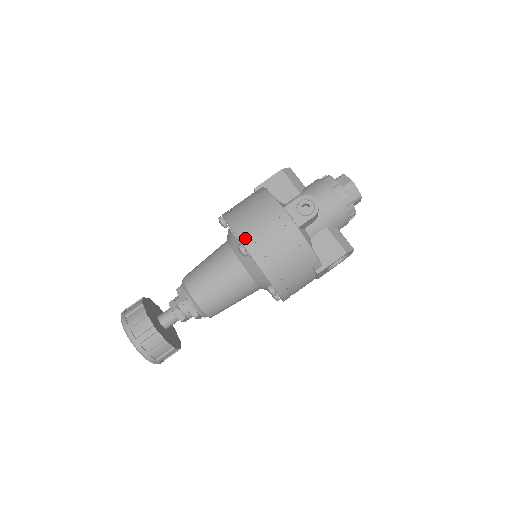
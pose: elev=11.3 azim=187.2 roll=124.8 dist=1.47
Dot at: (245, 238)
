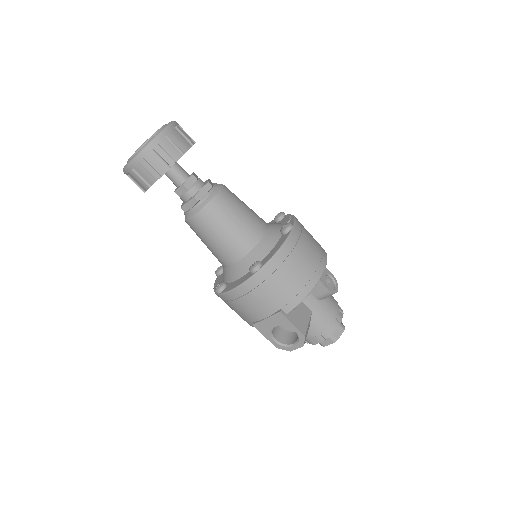
Dot at: (298, 228)
